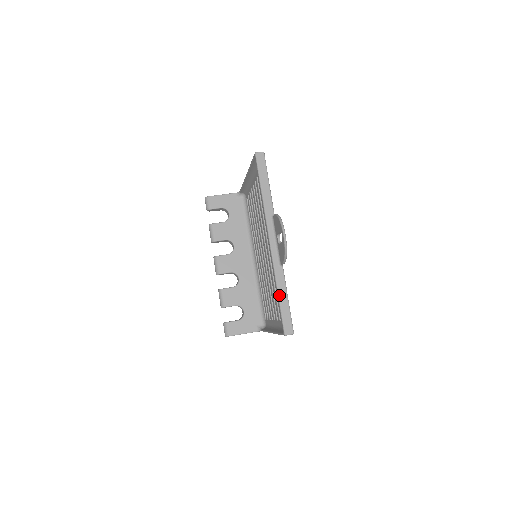
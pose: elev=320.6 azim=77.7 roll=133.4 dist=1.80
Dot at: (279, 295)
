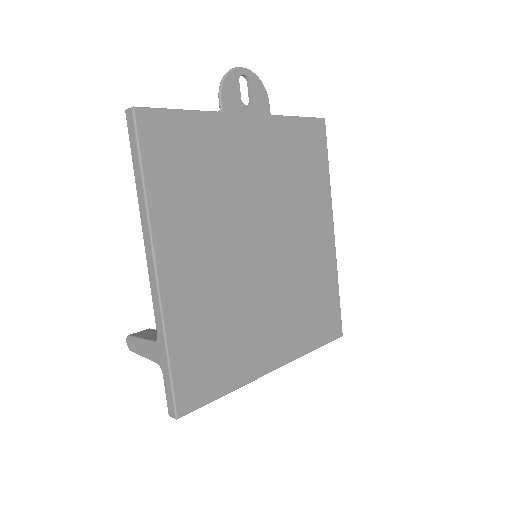
Dot at: occluded
